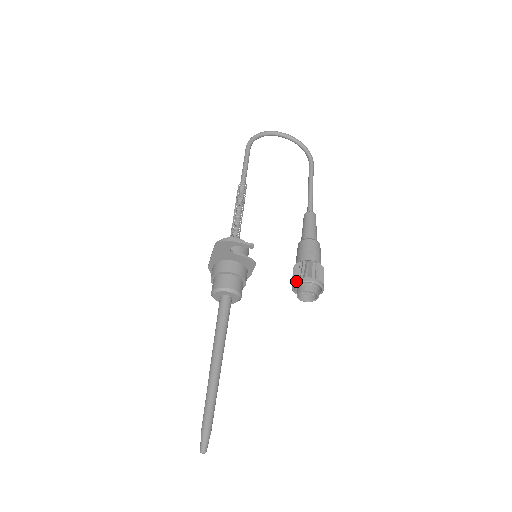
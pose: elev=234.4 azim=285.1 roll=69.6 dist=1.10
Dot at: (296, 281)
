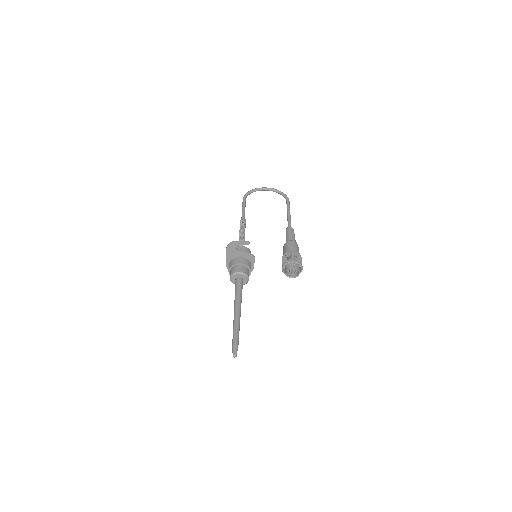
Dot at: (283, 264)
